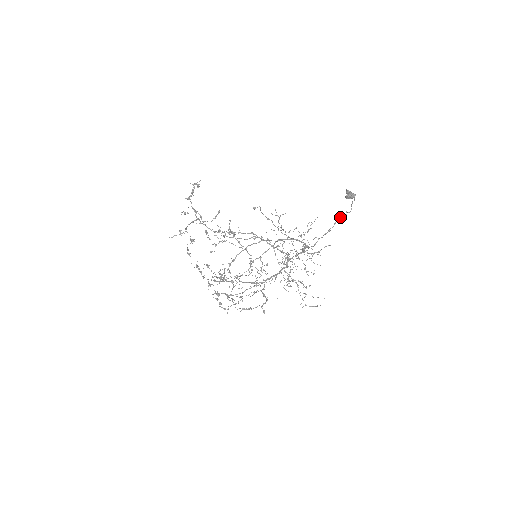
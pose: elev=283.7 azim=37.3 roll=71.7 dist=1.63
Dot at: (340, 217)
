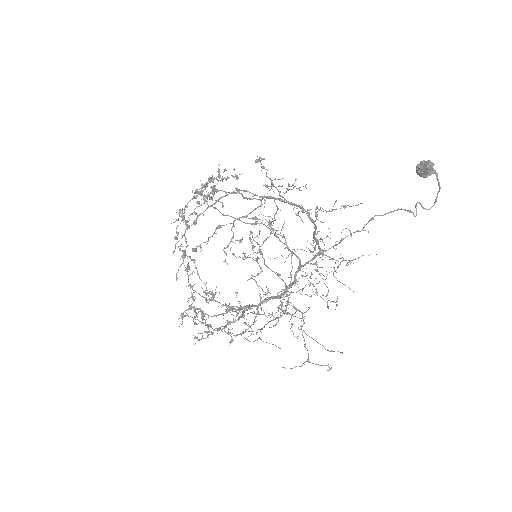
Dot at: occluded
